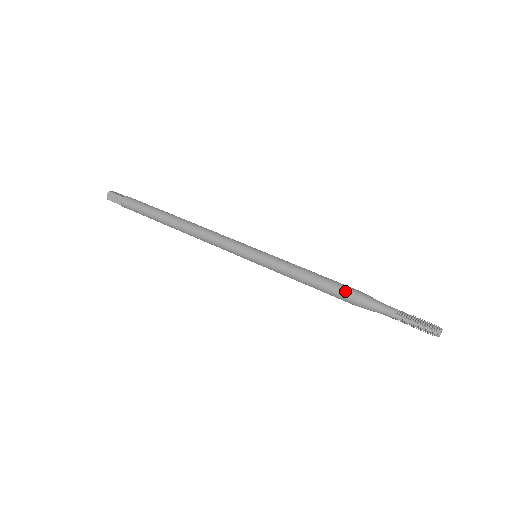
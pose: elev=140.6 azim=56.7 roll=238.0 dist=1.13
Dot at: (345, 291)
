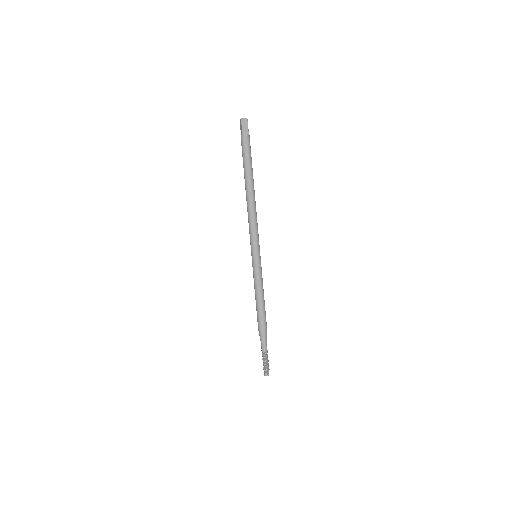
Dot at: (258, 321)
